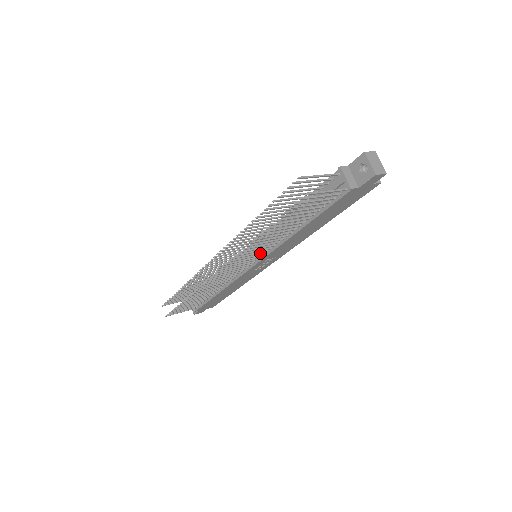
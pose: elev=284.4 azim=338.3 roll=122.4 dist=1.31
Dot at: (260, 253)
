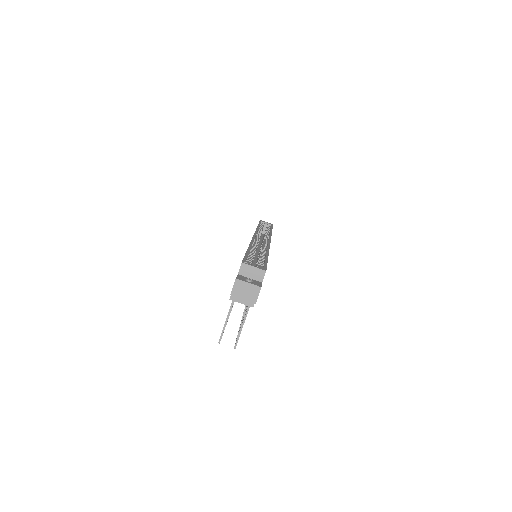
Dot at: occluded
